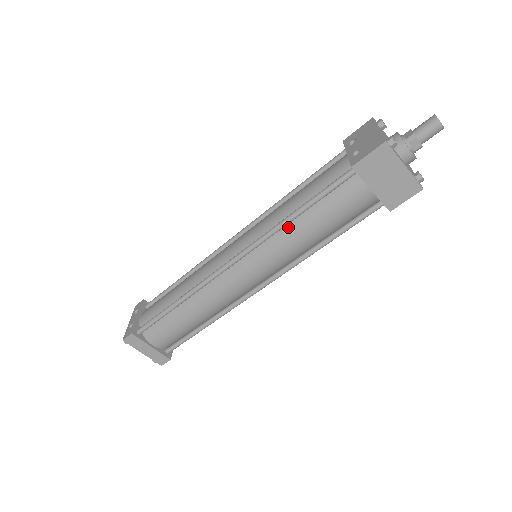
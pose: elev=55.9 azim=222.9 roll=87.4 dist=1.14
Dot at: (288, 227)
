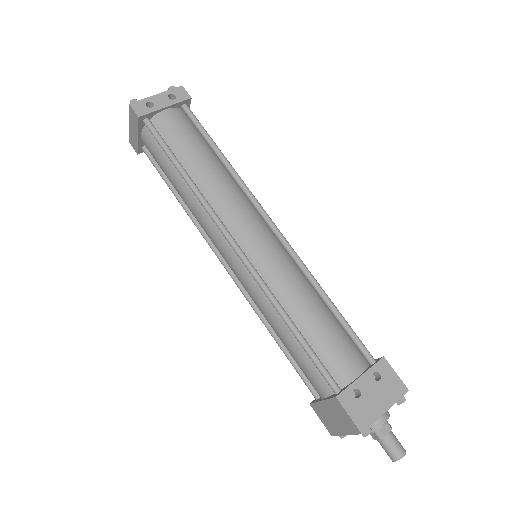
Dot at: (279, 313)
